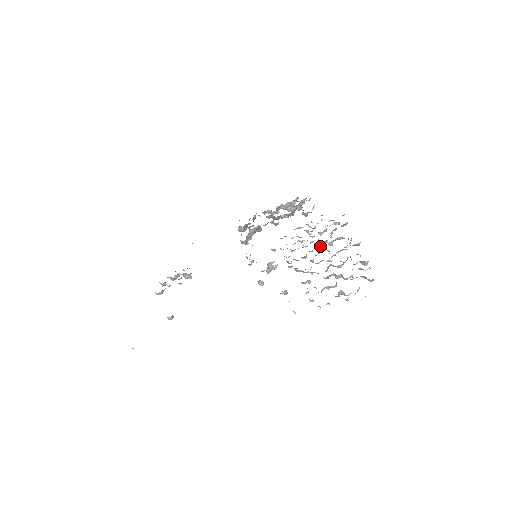
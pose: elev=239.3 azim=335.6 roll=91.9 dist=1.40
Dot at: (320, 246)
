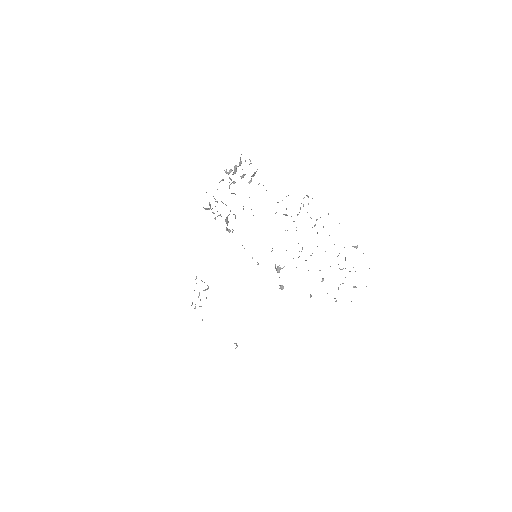
Dot at: occluded
